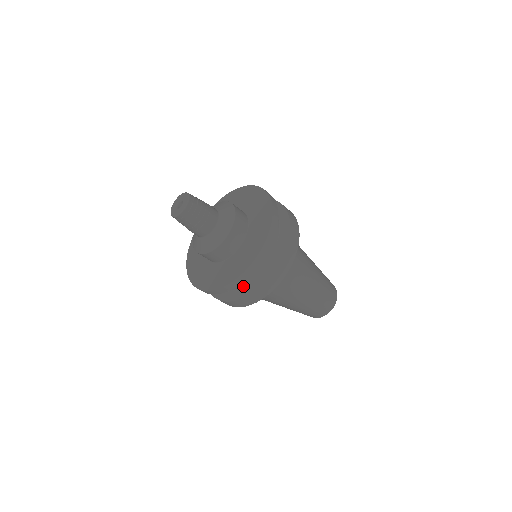
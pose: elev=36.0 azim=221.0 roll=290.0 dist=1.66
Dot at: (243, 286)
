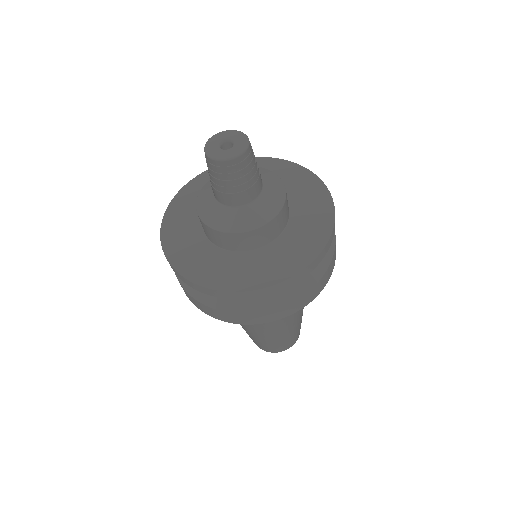
Dot at: occluded
